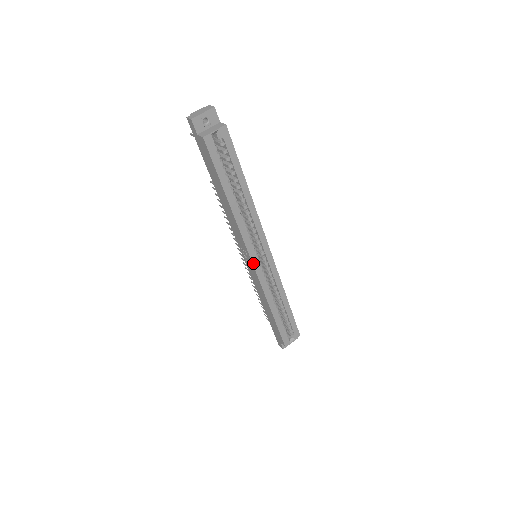
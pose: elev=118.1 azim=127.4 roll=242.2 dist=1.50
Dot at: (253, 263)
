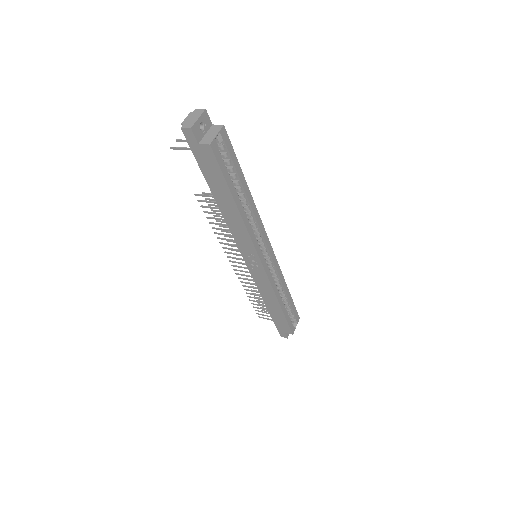
Dot at: (262, 263)
